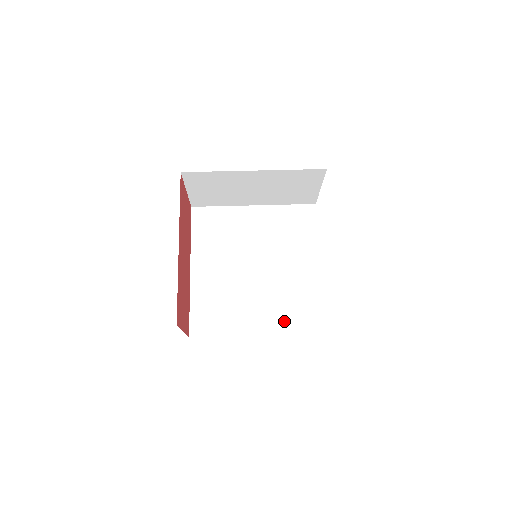
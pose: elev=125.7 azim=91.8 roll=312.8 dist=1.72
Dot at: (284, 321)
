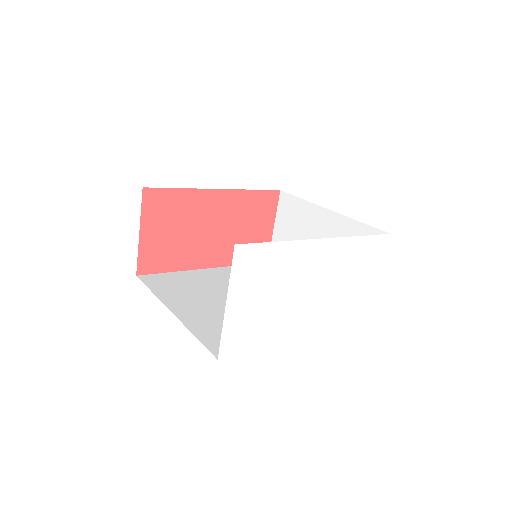
Dot at: (205, 325)
